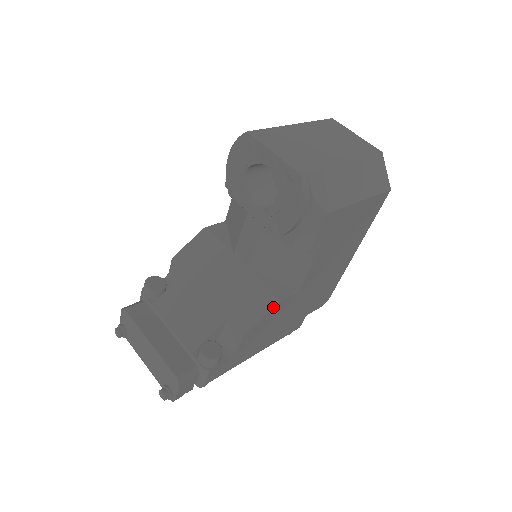
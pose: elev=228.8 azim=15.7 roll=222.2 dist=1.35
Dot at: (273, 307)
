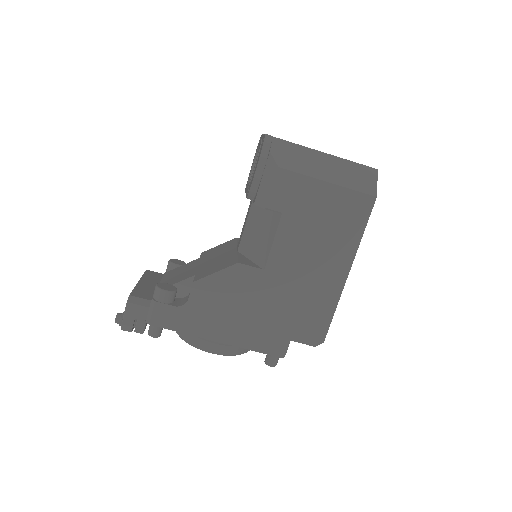
Dot at: (230, 267)
